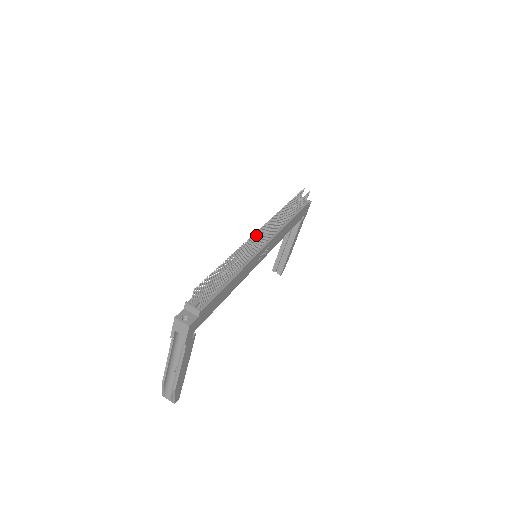
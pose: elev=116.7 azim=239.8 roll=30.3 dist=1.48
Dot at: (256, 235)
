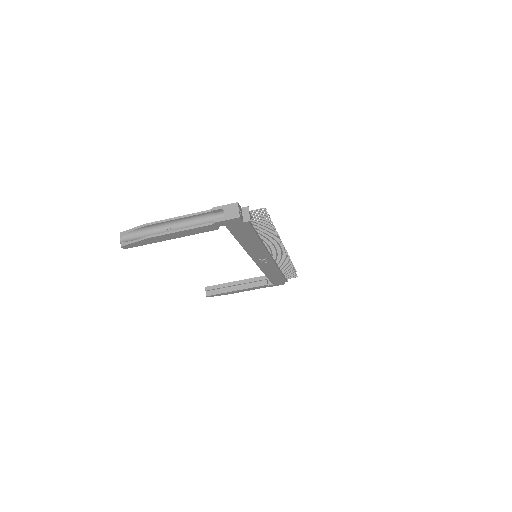
Dot at: occluded
